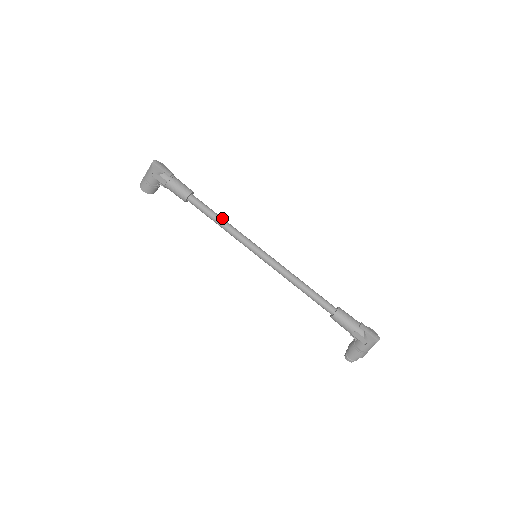
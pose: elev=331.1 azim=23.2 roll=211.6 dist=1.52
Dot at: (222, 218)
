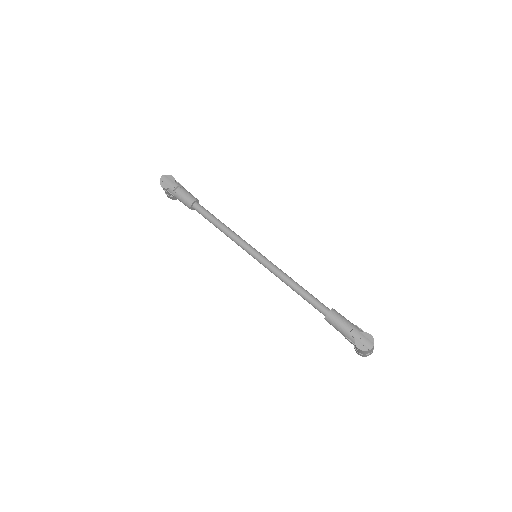
Dot at: (220, 224)
